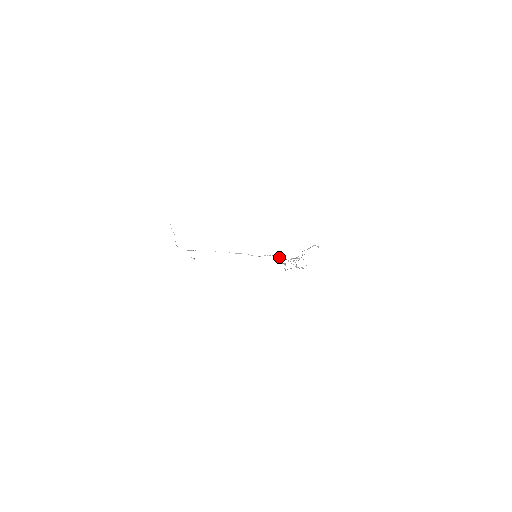
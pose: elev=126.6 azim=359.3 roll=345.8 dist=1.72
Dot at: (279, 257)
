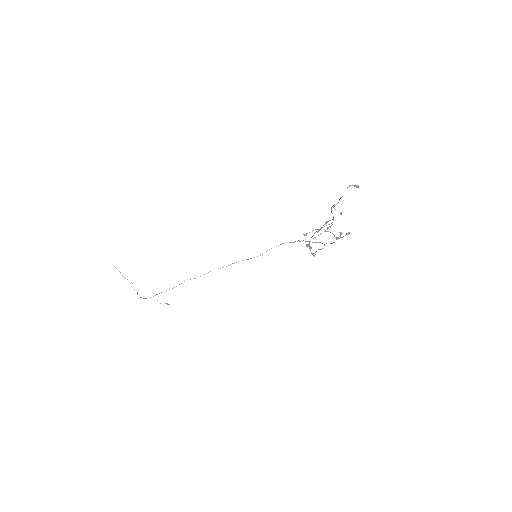
Dot at: (290, 242)
